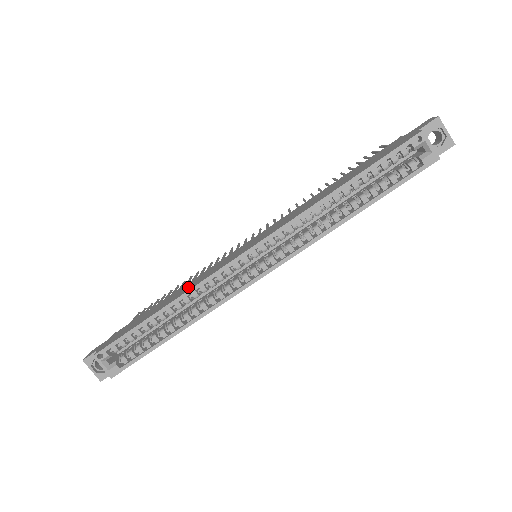
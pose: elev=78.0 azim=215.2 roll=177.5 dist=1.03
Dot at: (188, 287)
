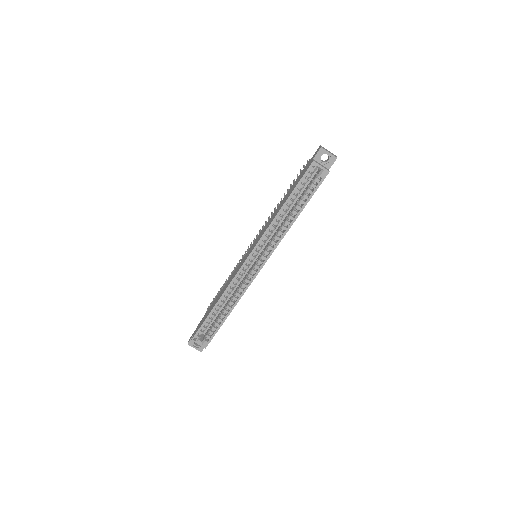
Dot at: occluded
